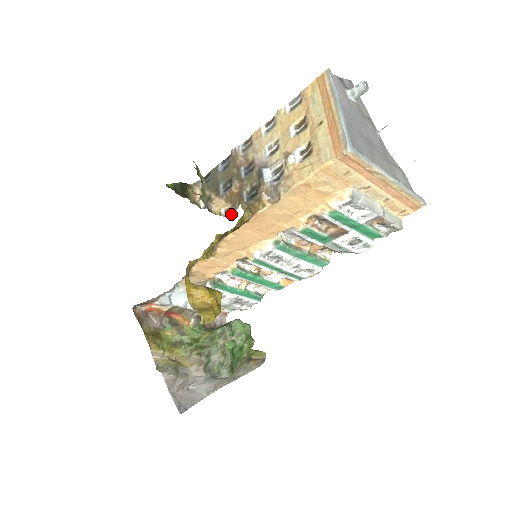
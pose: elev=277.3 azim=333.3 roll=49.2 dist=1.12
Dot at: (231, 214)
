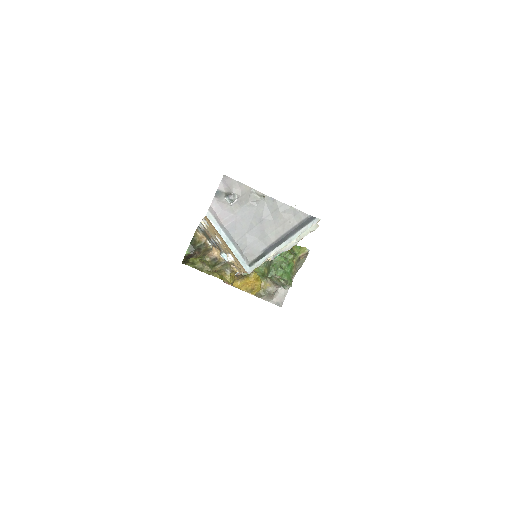
Dot at: occluded
